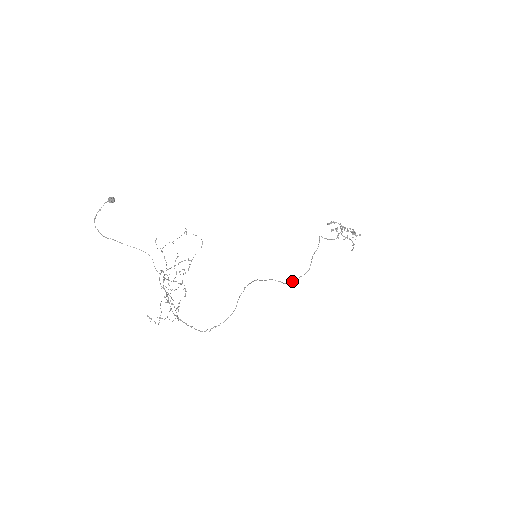
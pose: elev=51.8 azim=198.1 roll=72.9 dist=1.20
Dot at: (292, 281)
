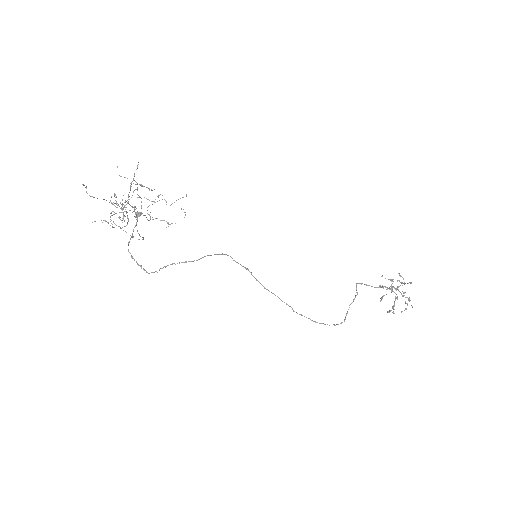
Dot at: (309, 318)
